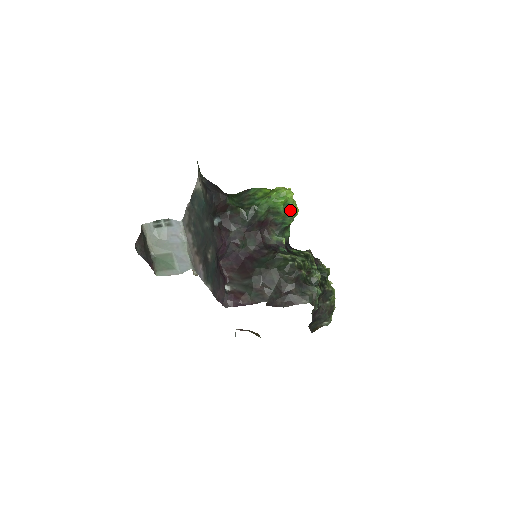
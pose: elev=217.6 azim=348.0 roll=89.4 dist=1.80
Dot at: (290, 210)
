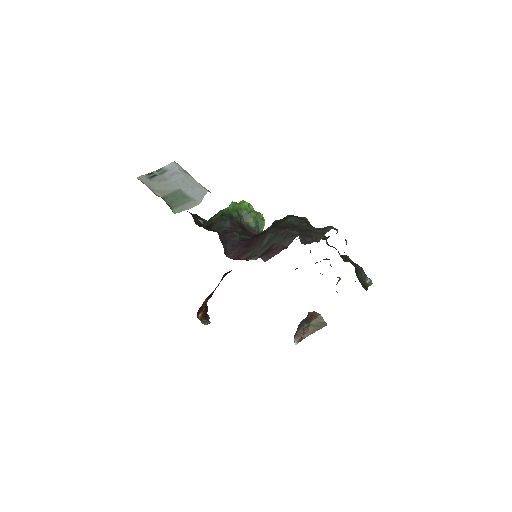
Dot at: occluded
